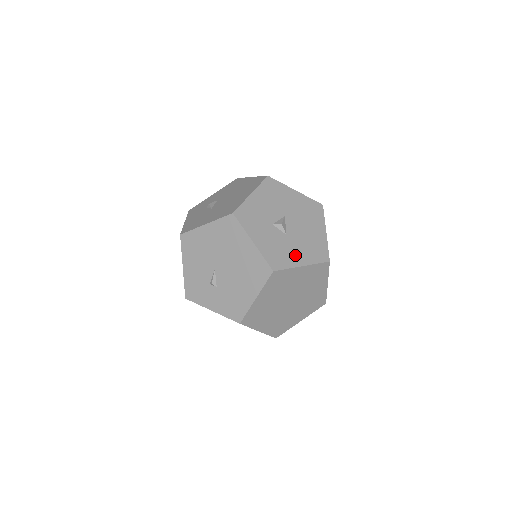
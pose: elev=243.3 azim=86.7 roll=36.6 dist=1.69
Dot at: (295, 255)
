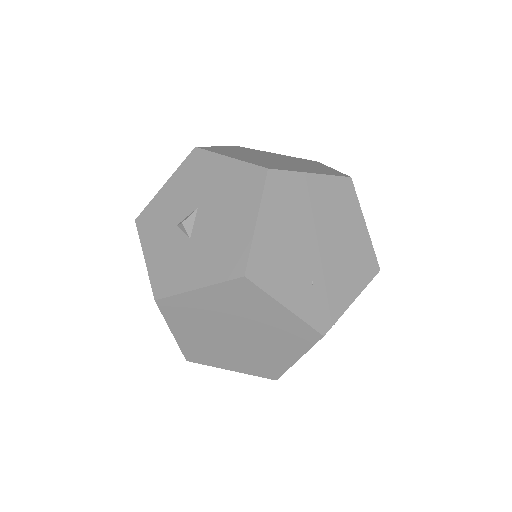
Dot at: (192, 271)
